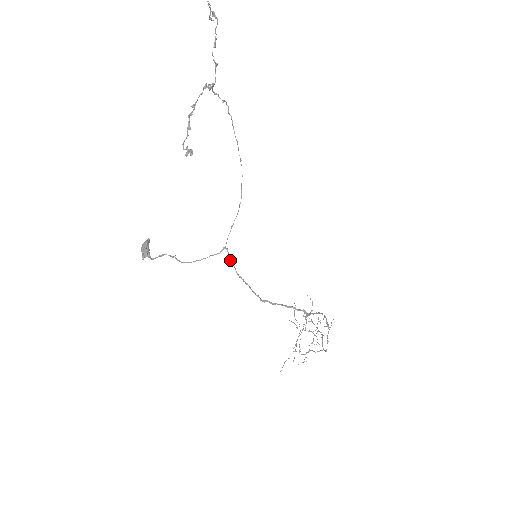
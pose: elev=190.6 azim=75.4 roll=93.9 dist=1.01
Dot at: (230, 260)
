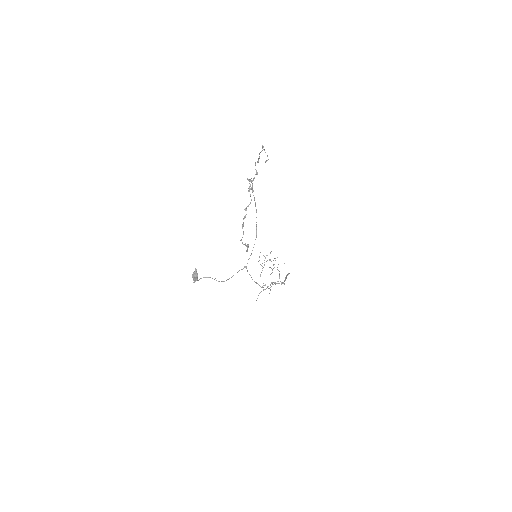
Dot at: occluded
